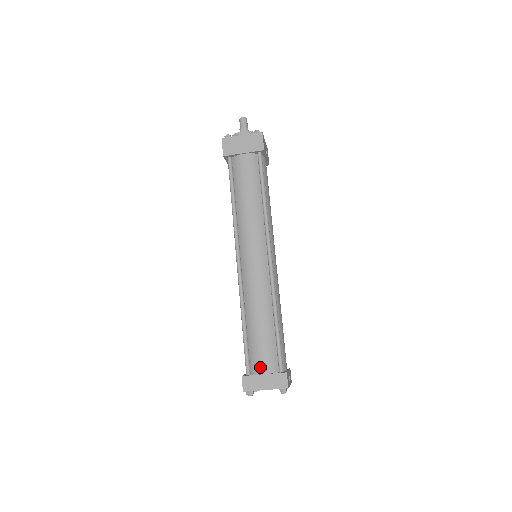
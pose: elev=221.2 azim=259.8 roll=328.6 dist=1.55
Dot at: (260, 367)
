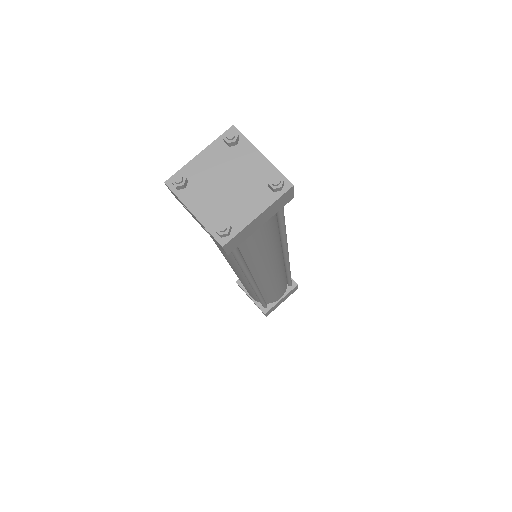
Dot at: occluded
